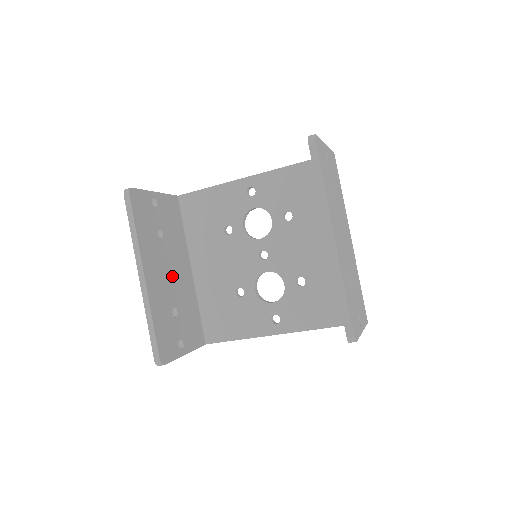
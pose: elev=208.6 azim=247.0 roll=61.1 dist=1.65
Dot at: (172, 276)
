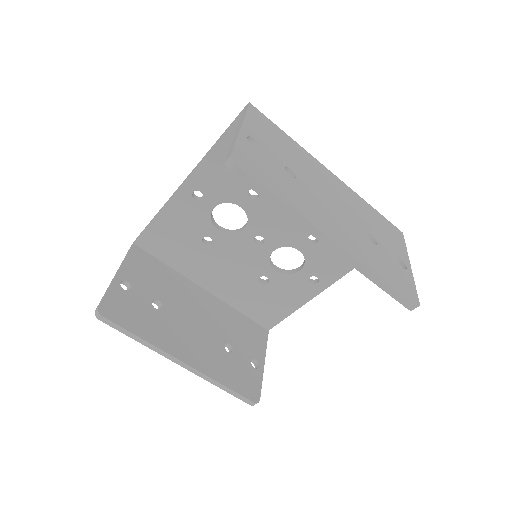
Dot at: (199, 323)
